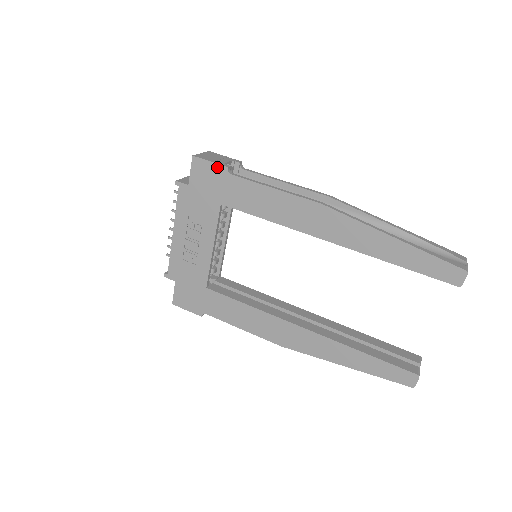
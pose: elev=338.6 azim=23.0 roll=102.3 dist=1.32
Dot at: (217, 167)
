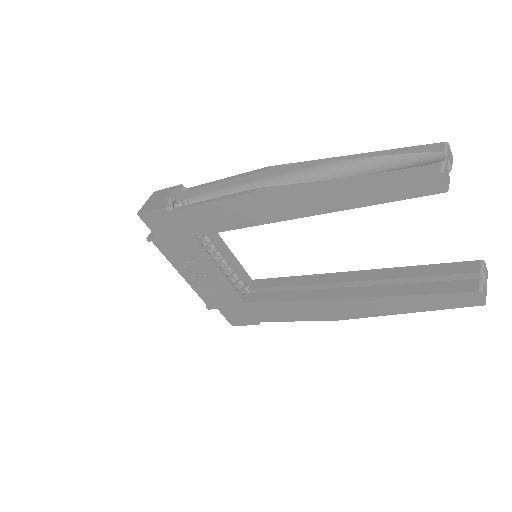
Dot at: (159, 212)
